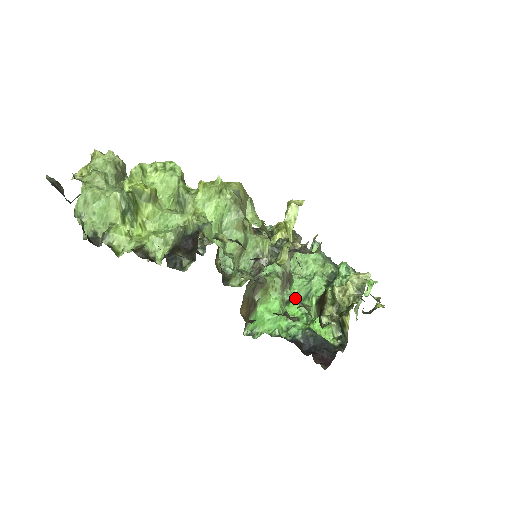
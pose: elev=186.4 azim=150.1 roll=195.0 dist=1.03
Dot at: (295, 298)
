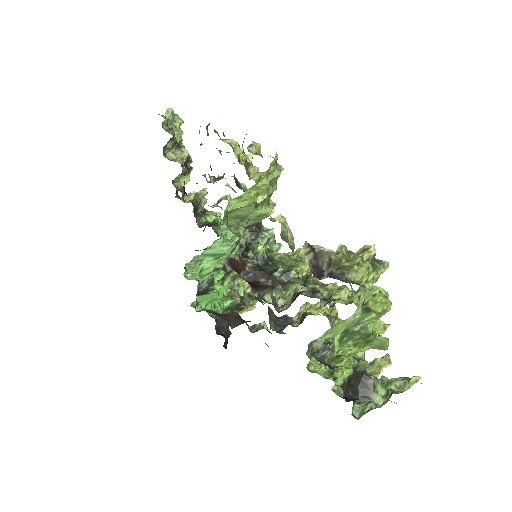
Dot at: occluded
